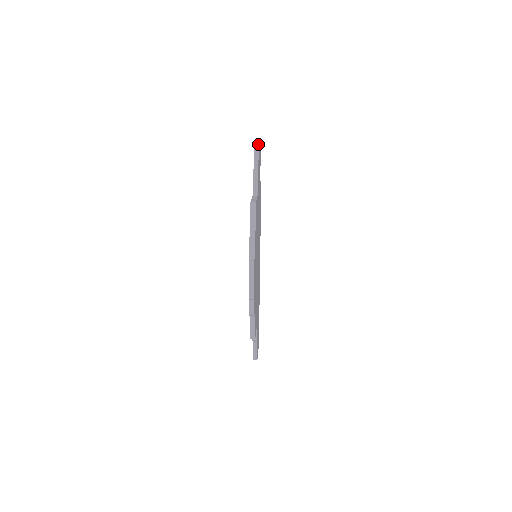
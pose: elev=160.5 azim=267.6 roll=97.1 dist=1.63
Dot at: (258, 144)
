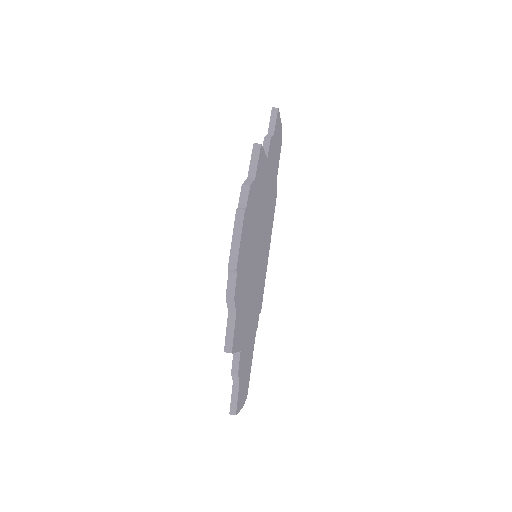
Dot at: (278, 110)
